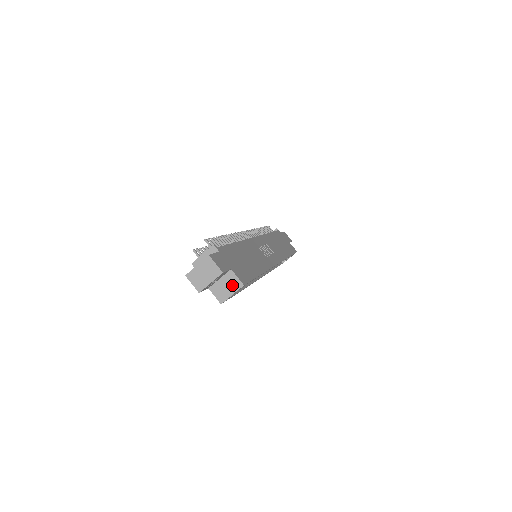
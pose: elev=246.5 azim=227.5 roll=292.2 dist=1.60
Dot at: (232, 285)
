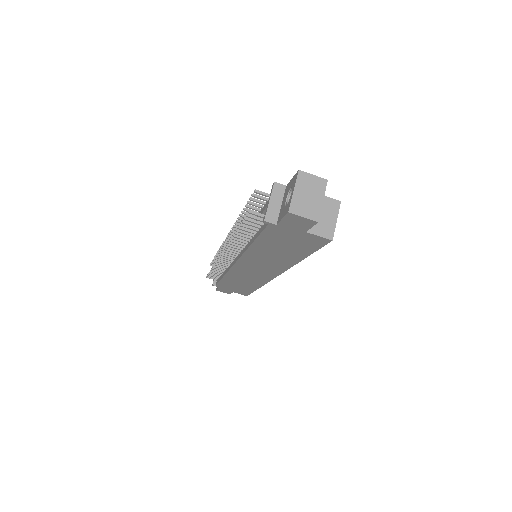
Dot at: (329, 210)
